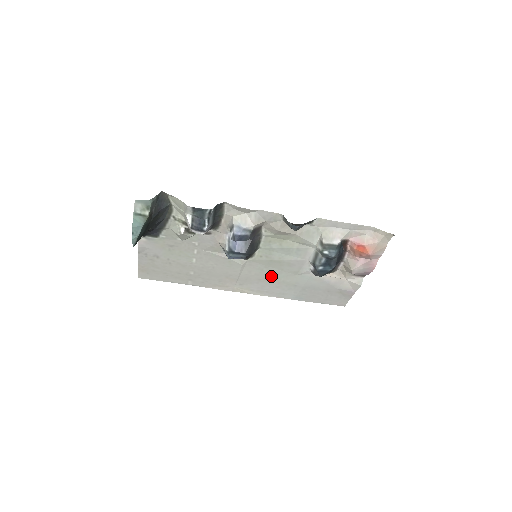
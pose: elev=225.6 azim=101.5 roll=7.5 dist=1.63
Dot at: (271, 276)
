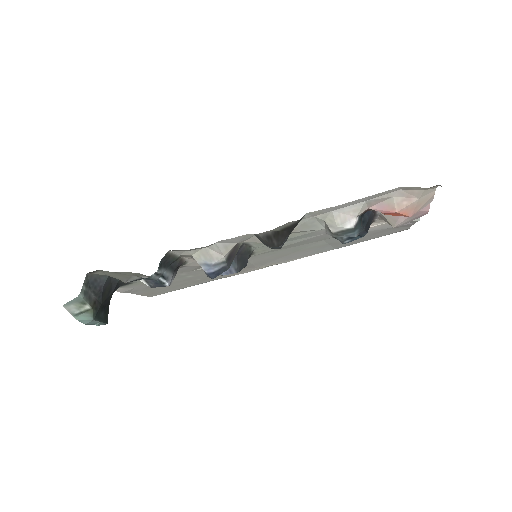
Dot at: (292, 251)
